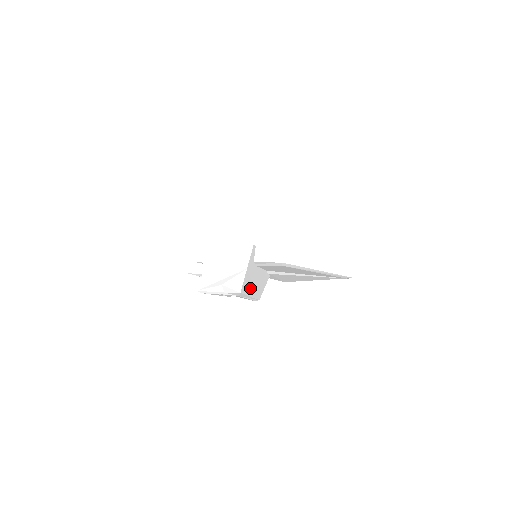
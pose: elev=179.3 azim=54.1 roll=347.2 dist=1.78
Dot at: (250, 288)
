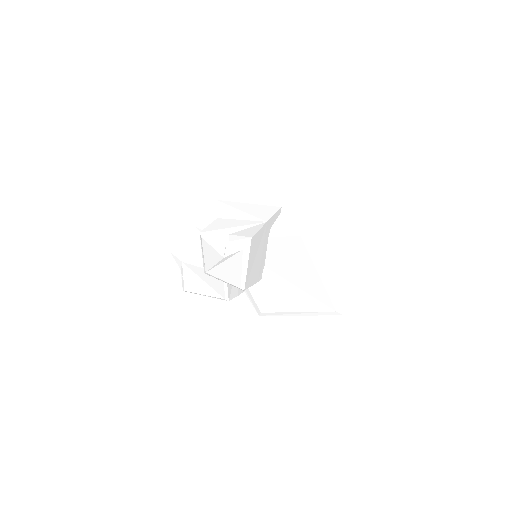
Dot at: (253, 254)
